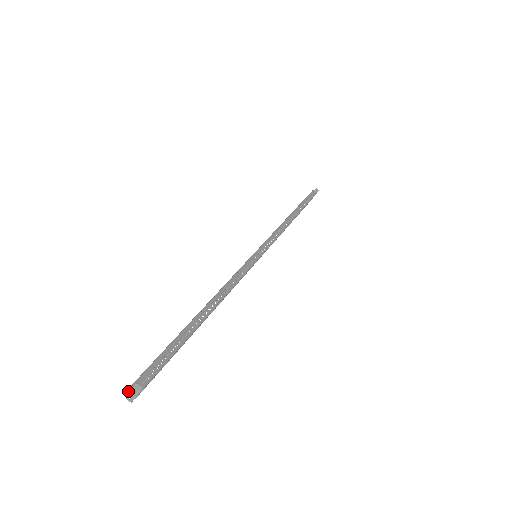
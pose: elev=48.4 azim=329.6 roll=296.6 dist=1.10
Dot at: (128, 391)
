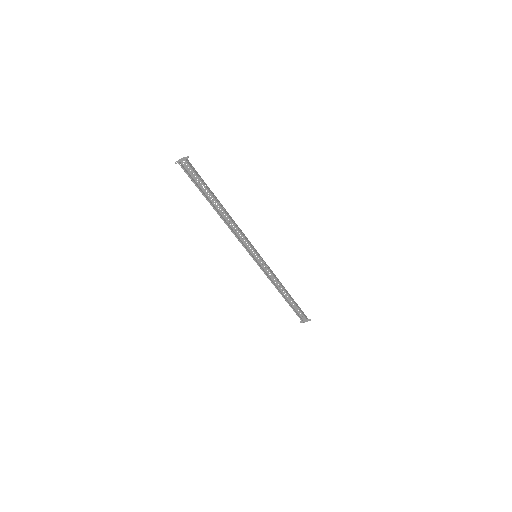
Dot at: (180, 159)
